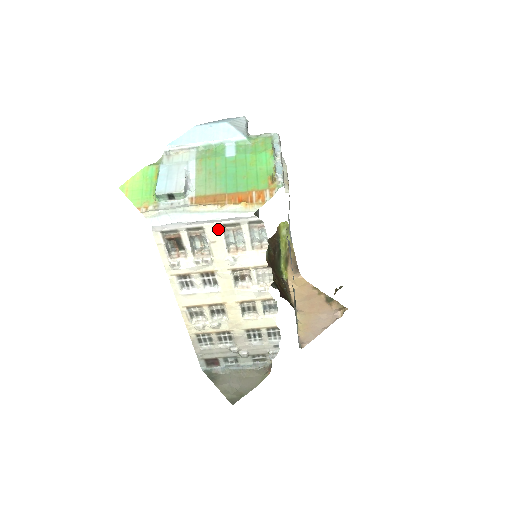
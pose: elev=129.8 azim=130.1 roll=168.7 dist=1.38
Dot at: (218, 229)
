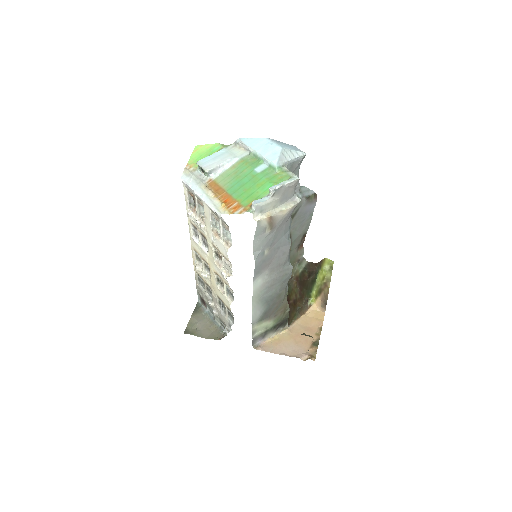
Dot at: (209, 210)
